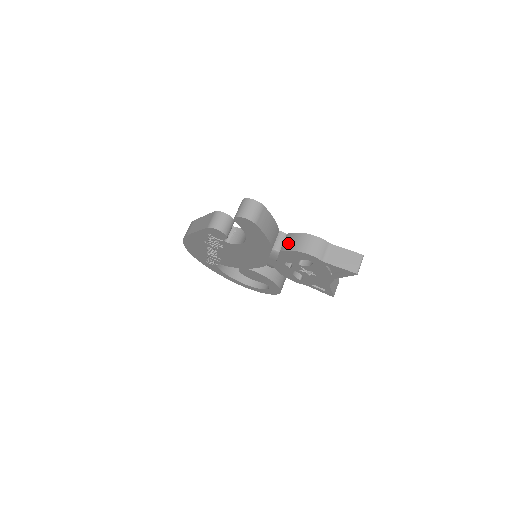
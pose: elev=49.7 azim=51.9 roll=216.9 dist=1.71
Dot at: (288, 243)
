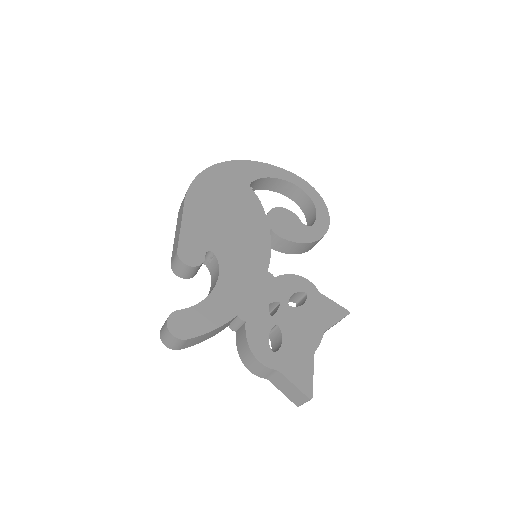
Dot at: (239, 338)
